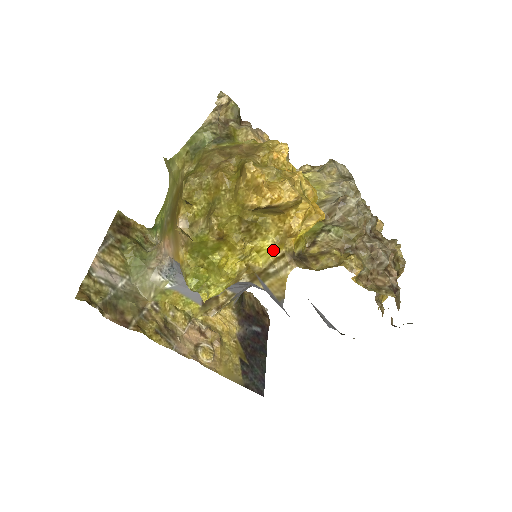
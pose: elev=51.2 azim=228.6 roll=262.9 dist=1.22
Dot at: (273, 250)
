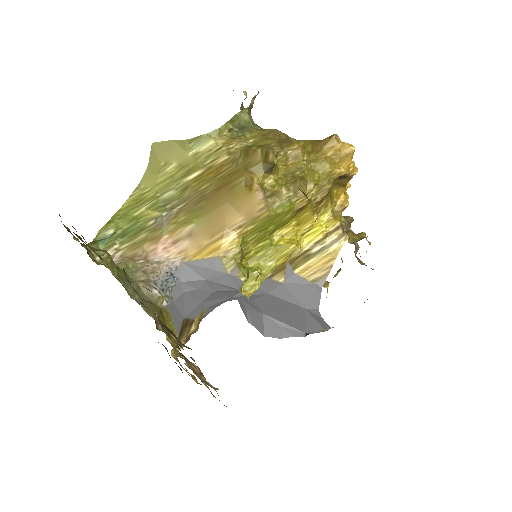
Dot at: (327, 225)
